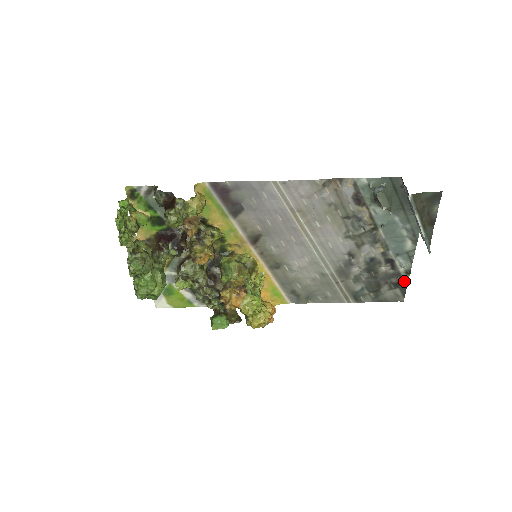
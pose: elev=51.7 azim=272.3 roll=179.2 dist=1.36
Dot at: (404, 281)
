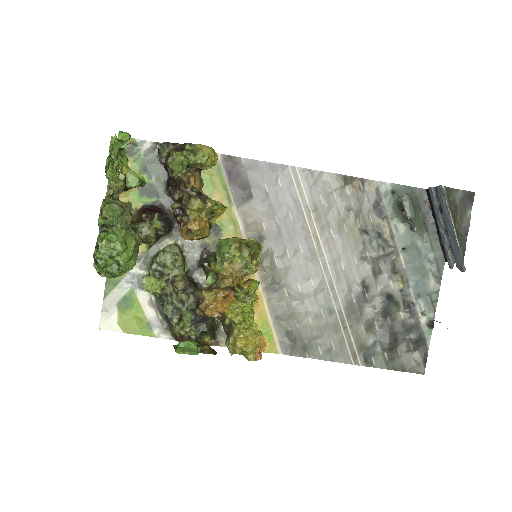
Dot at: (425, 340)
